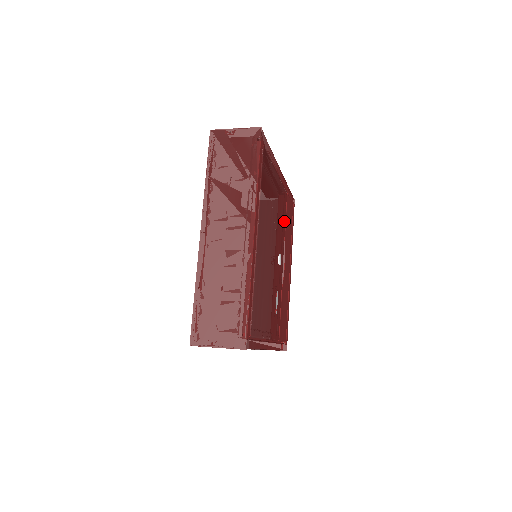
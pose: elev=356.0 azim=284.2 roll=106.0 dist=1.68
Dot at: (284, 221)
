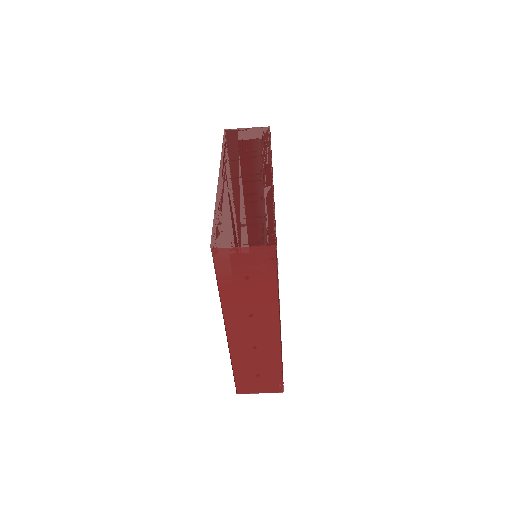
Dot at: occluded
